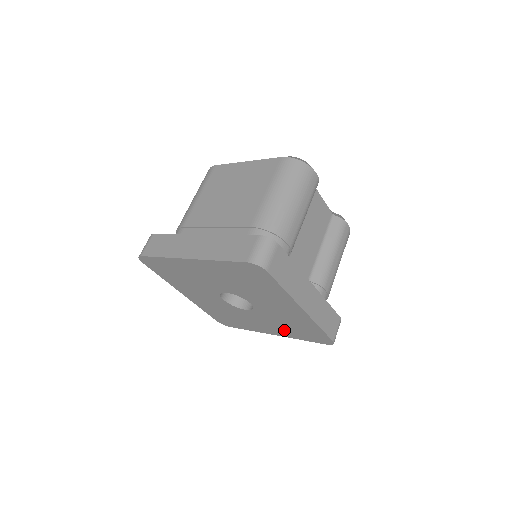
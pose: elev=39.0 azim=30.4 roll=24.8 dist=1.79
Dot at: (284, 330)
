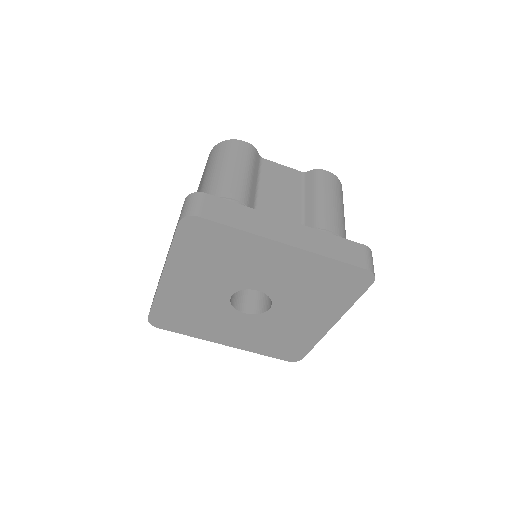
Dot at: (325, 305)
